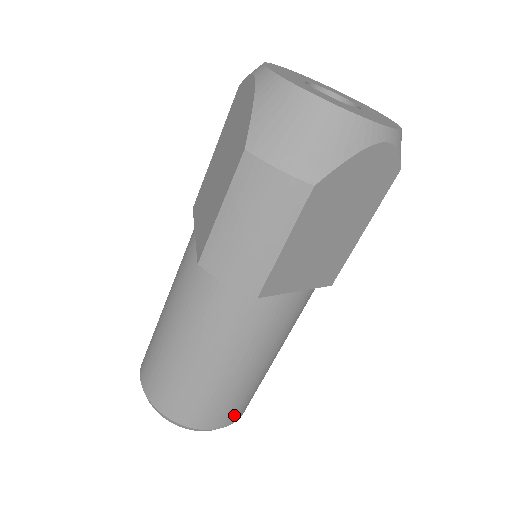
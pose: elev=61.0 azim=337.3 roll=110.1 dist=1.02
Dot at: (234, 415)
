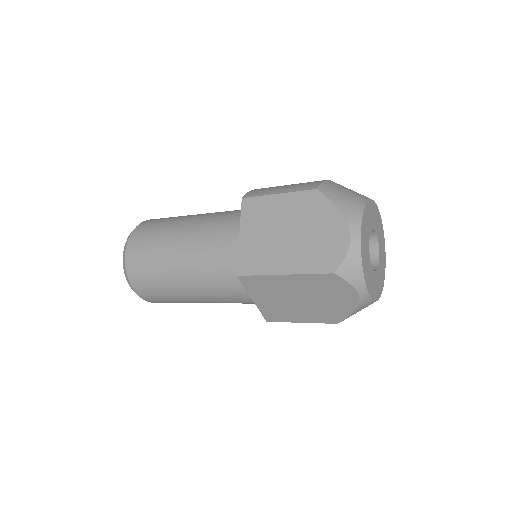
Dot at: occluded
